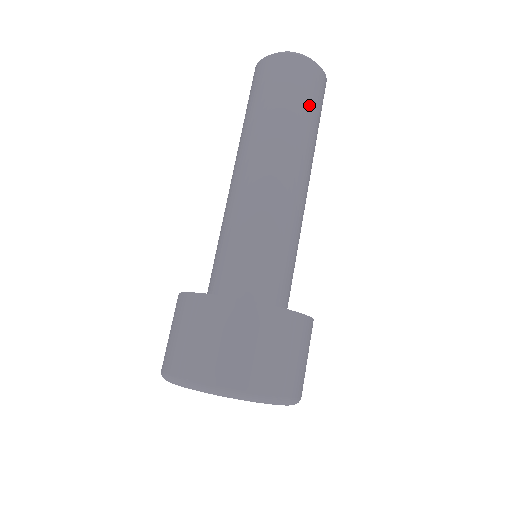
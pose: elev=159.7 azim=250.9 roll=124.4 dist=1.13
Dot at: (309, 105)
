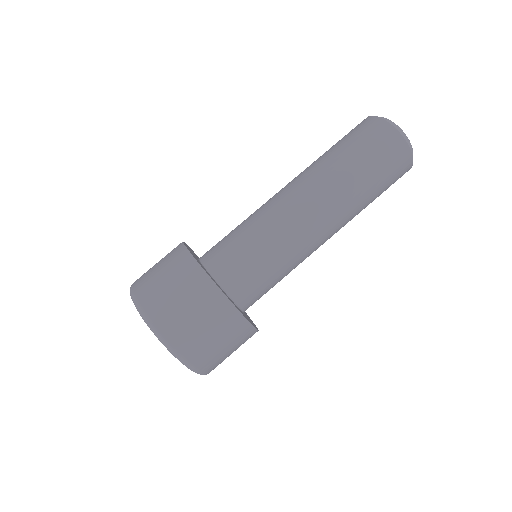
Dot at: (375, 172)
